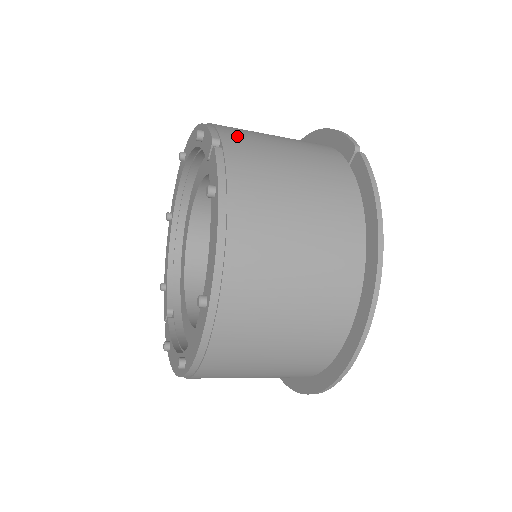
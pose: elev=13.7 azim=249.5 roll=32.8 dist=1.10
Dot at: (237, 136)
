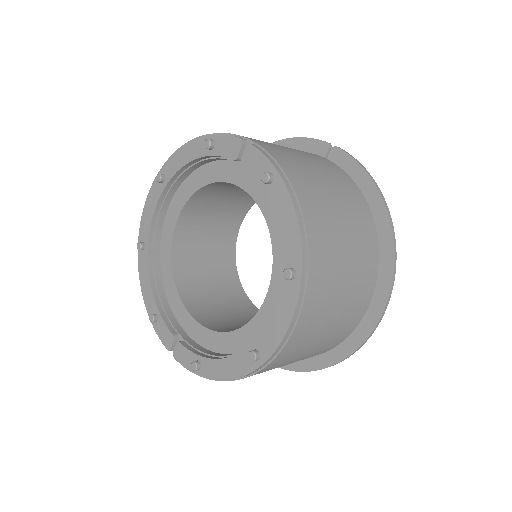
Dot at: occluded
